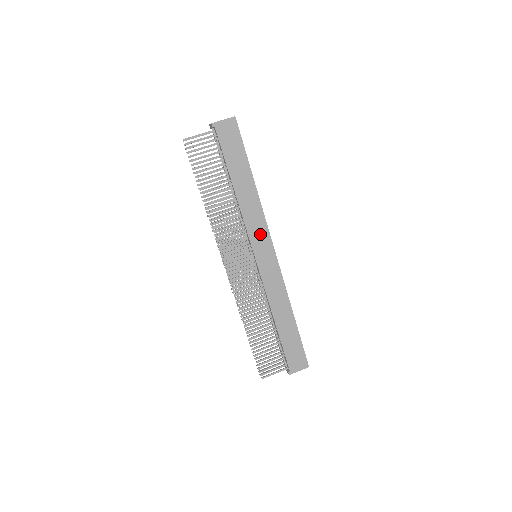
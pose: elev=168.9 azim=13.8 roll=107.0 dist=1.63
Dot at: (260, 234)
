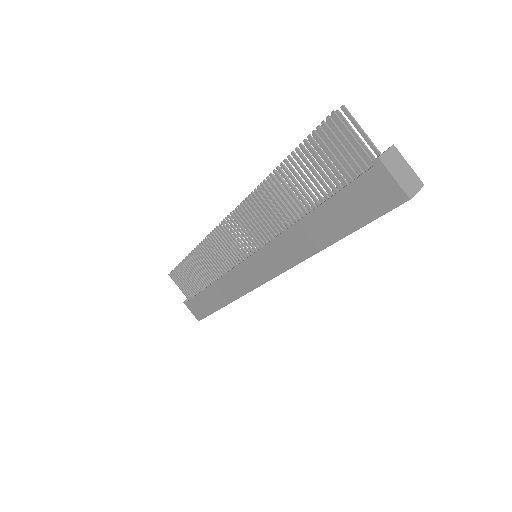
Dot at: (273, 262)
